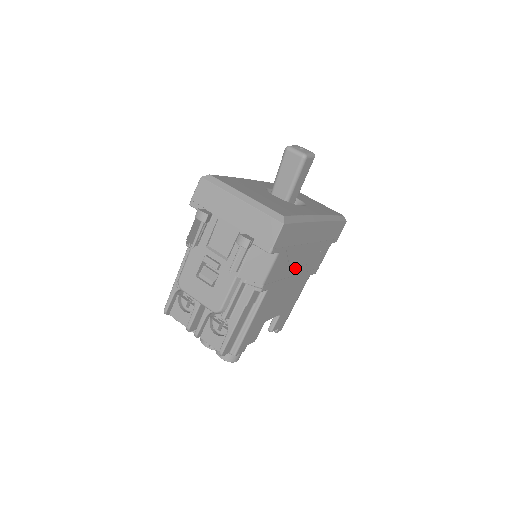
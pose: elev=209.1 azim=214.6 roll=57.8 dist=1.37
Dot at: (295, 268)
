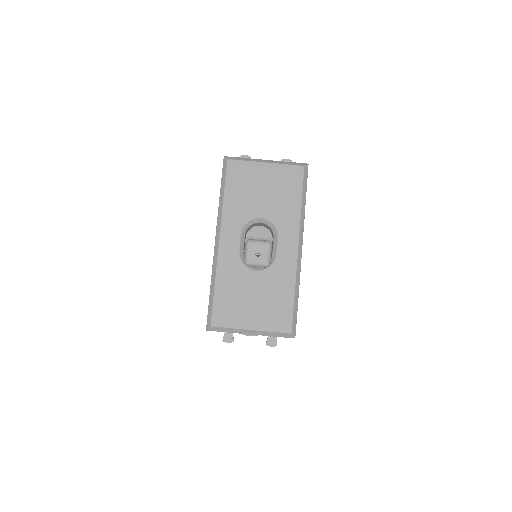
Dot at: occluded
